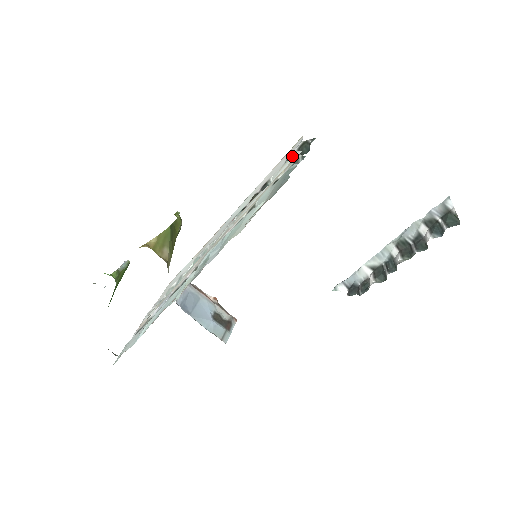
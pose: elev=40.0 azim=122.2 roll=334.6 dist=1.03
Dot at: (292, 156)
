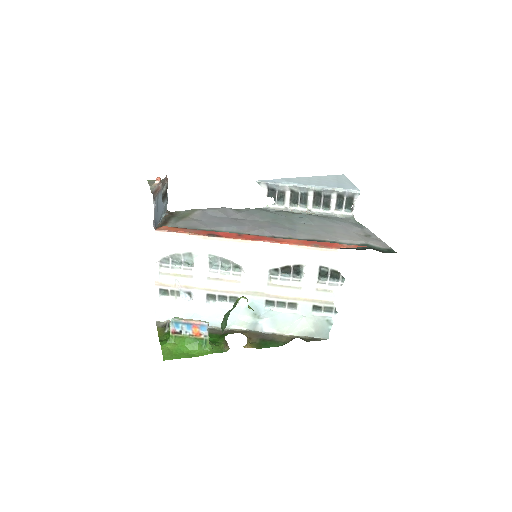
Dot at: (329, 292)
